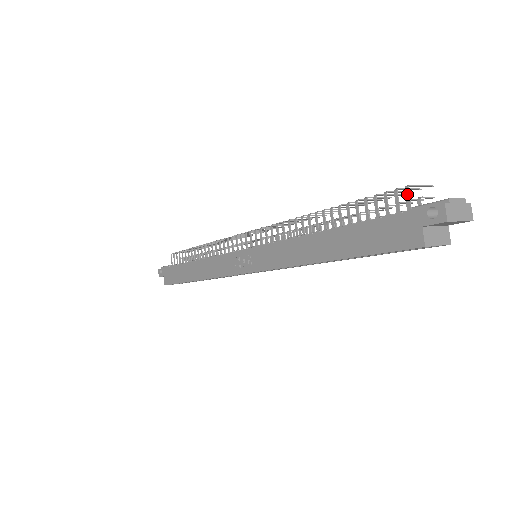
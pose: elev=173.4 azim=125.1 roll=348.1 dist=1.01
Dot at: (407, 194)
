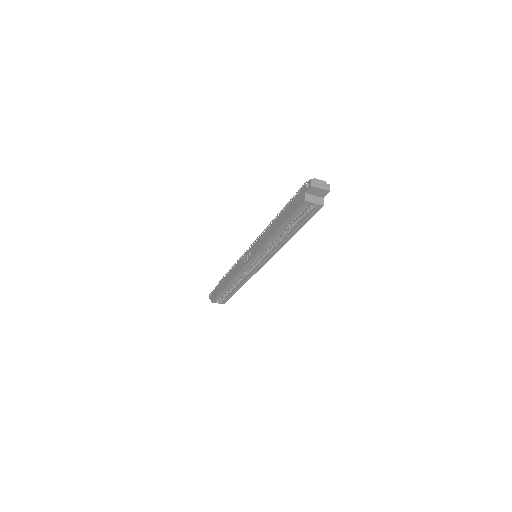
Dot at: occluded
